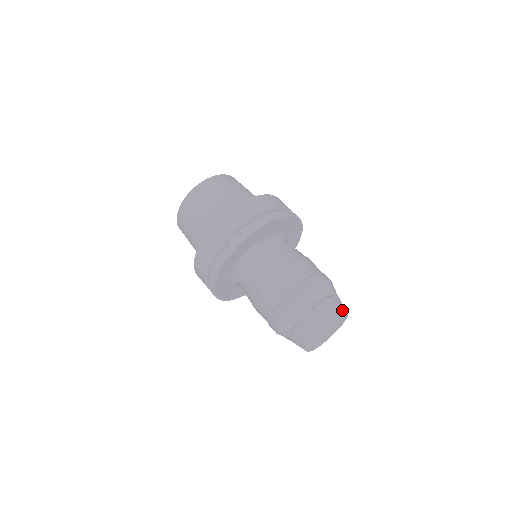
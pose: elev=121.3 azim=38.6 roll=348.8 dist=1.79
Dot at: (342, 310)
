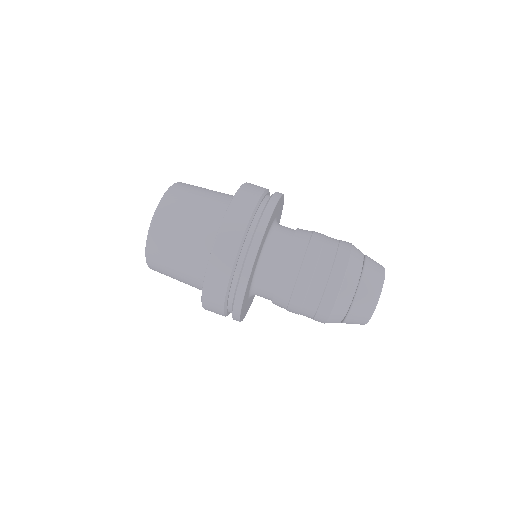
Dot at: occluded
